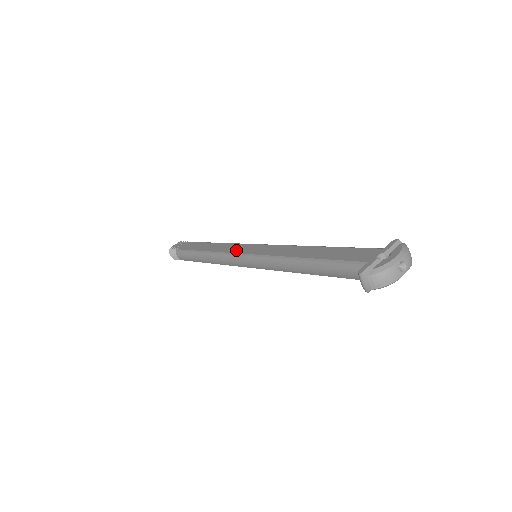
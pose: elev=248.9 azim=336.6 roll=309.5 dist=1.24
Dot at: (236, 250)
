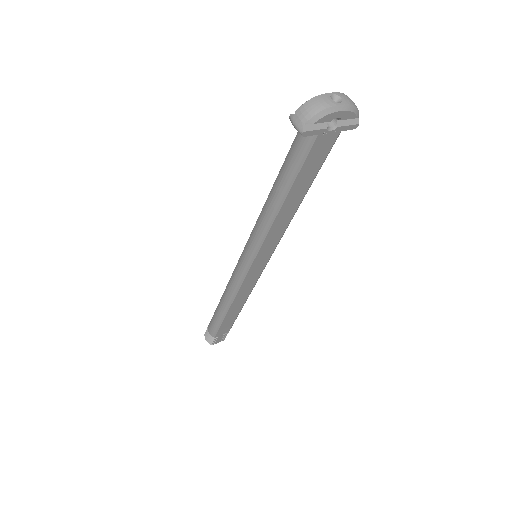
Dot at: occluded
